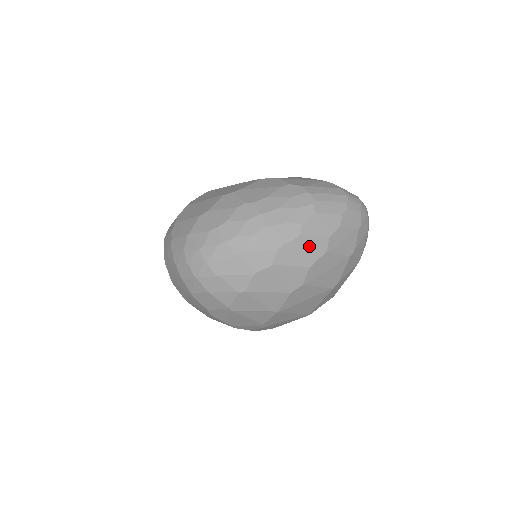
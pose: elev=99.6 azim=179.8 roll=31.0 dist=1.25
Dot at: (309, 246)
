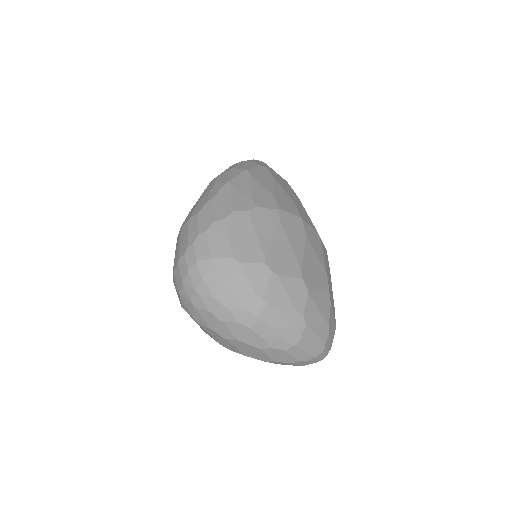
Dot at: (258, 354)
